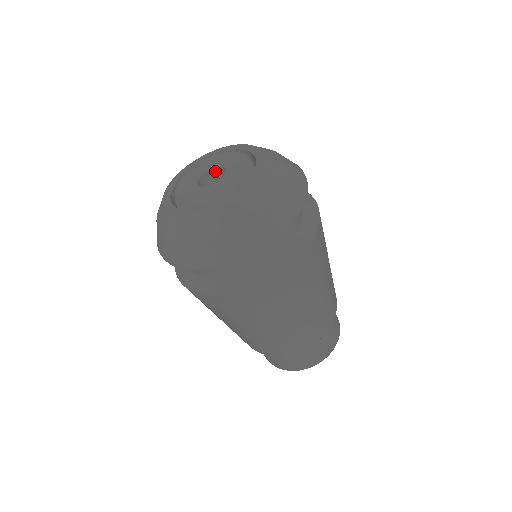
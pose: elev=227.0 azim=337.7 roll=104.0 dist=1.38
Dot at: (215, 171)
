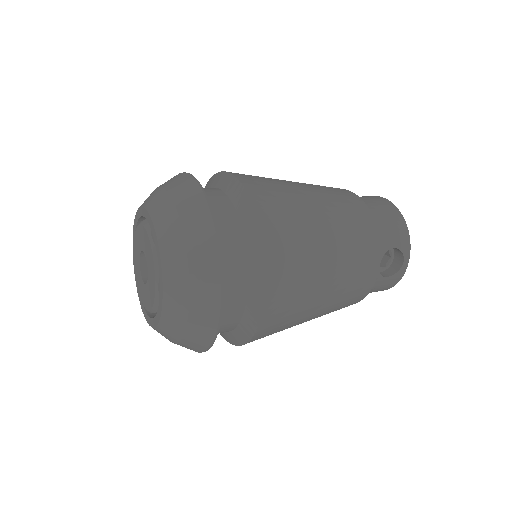
Dot at: occluded
